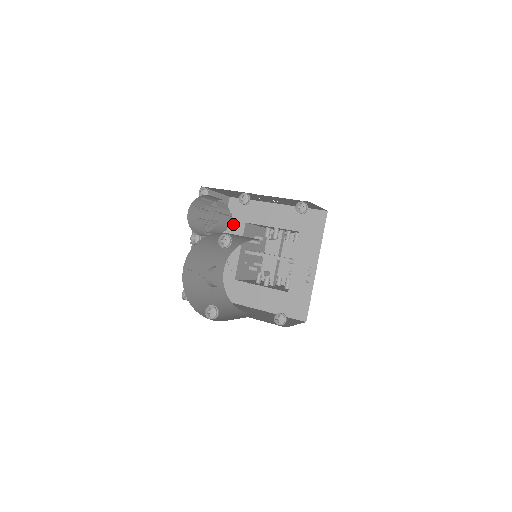
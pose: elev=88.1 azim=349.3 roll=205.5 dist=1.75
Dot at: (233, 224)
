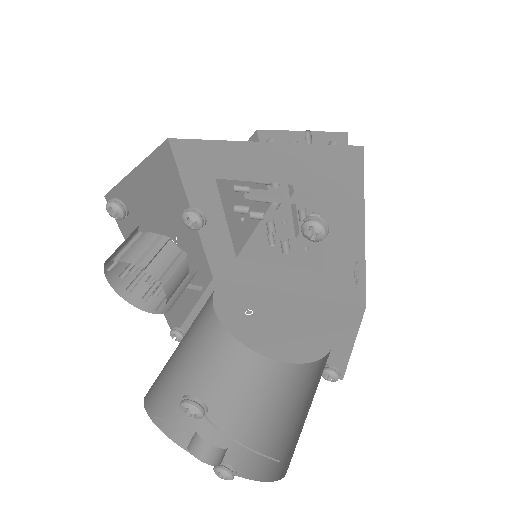
Dot at: (196, 183)
